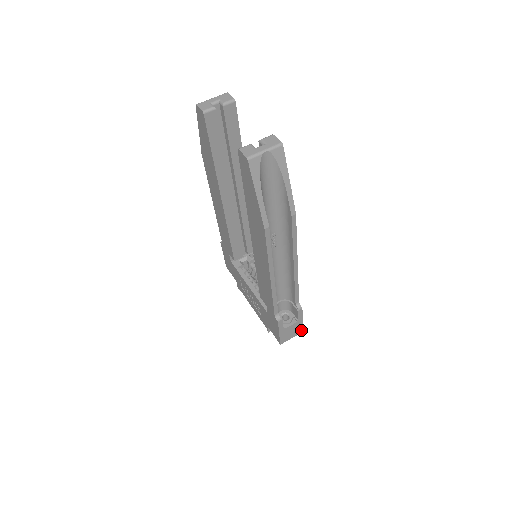
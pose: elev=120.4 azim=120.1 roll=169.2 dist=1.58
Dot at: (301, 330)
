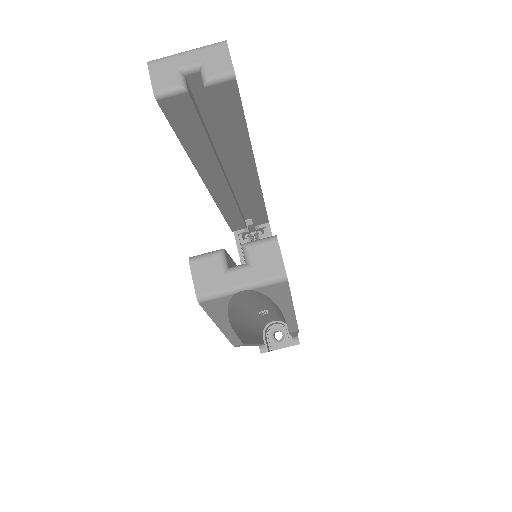
Dot at: occluded
